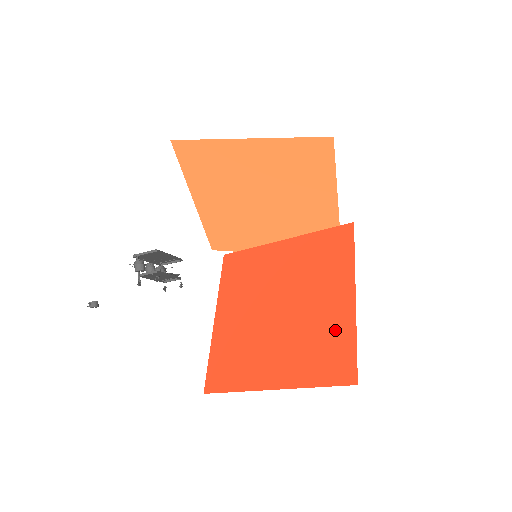
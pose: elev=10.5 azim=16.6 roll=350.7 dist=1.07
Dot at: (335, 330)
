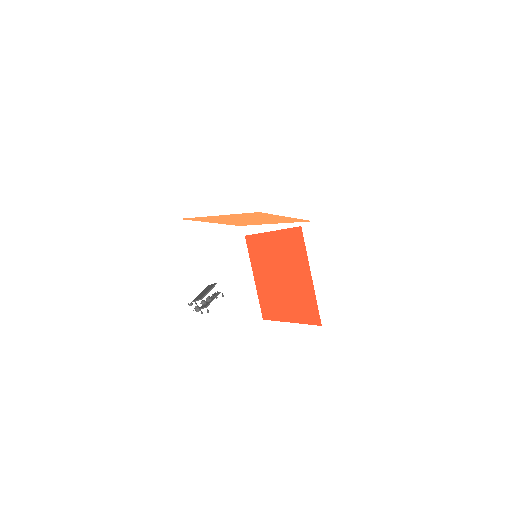
Dot at: (307, 295)
